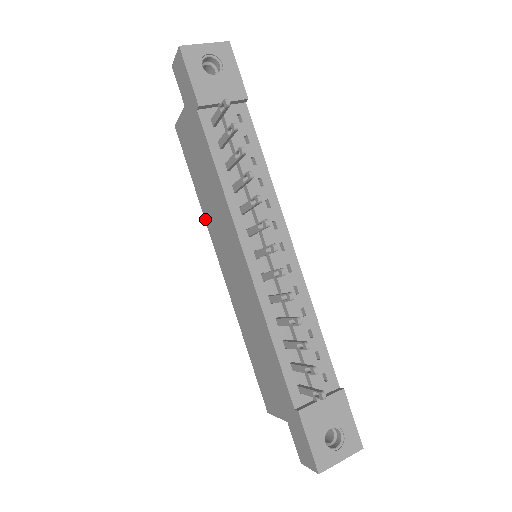
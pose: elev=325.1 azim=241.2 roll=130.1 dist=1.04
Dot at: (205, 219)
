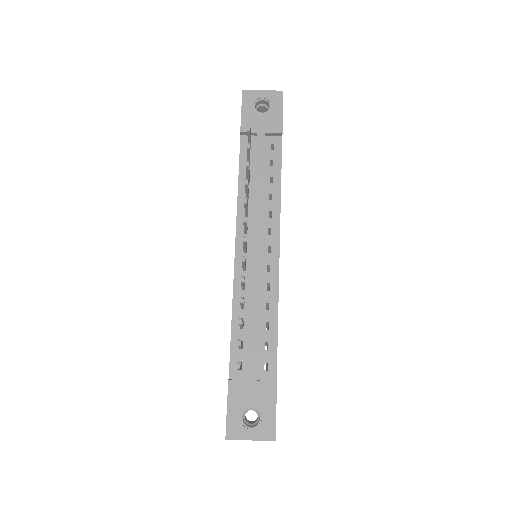
Dot at: occluded
